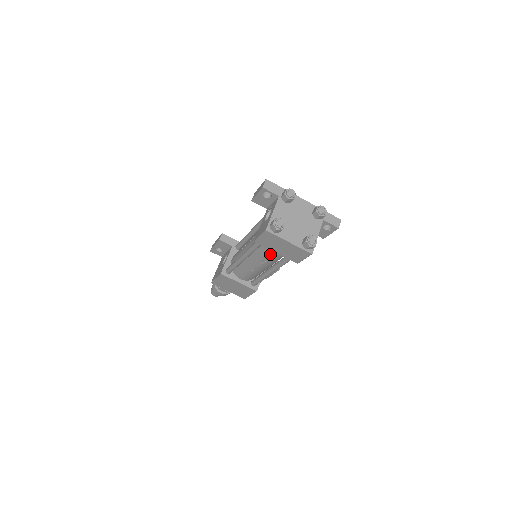
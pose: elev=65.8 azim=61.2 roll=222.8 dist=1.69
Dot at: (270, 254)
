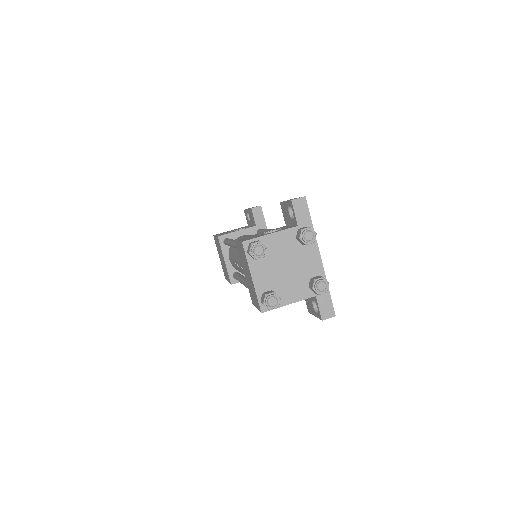
Dot at: occluded
